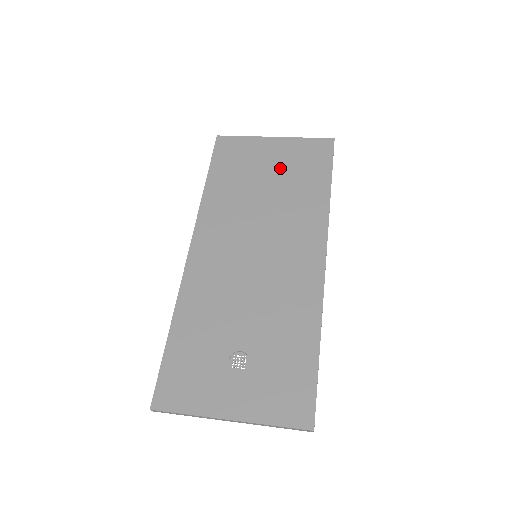
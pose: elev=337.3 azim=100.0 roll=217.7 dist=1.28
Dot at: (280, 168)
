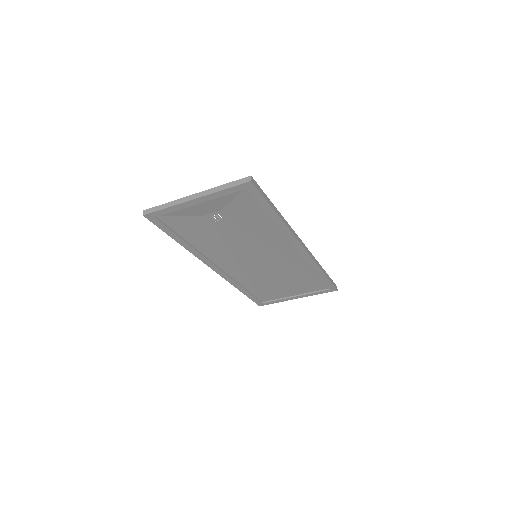
Dot at: occluded
